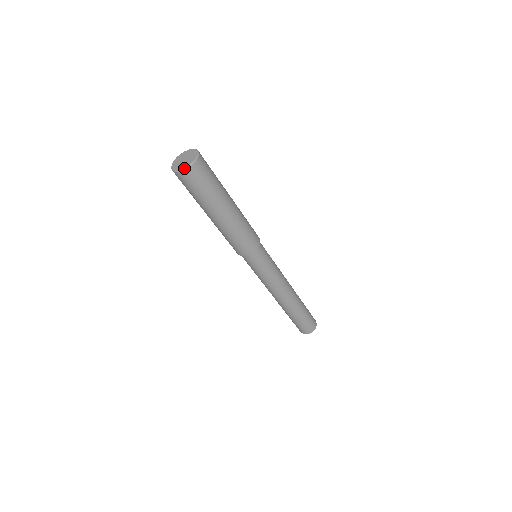
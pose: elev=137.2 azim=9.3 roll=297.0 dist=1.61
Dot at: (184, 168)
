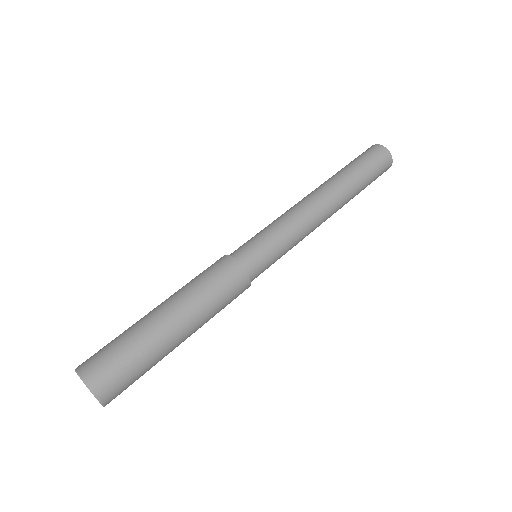
Dot at: occluded
